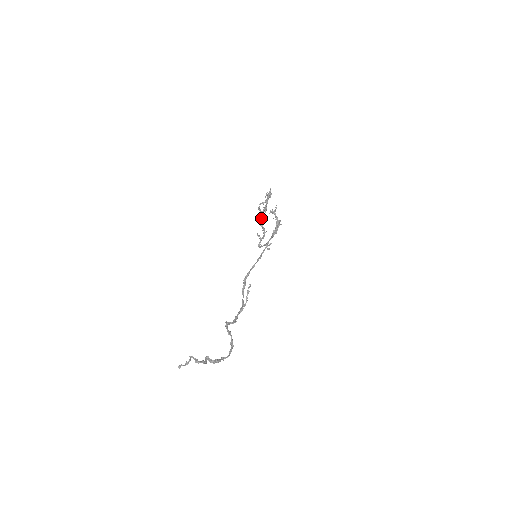
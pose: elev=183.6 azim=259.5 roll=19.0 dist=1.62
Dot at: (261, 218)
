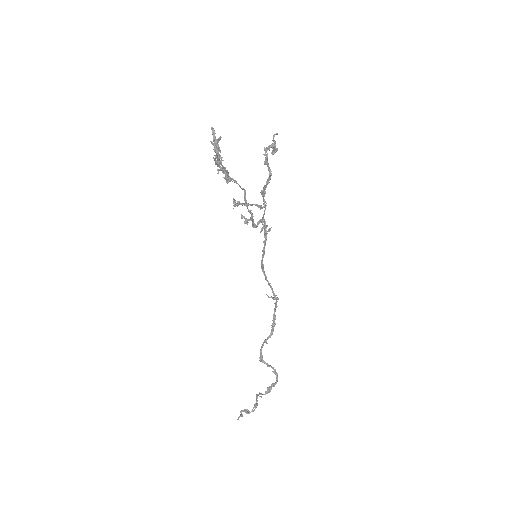
Dot at: occluded
